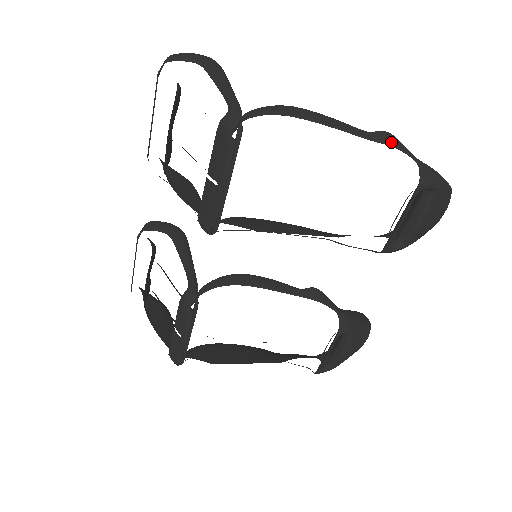
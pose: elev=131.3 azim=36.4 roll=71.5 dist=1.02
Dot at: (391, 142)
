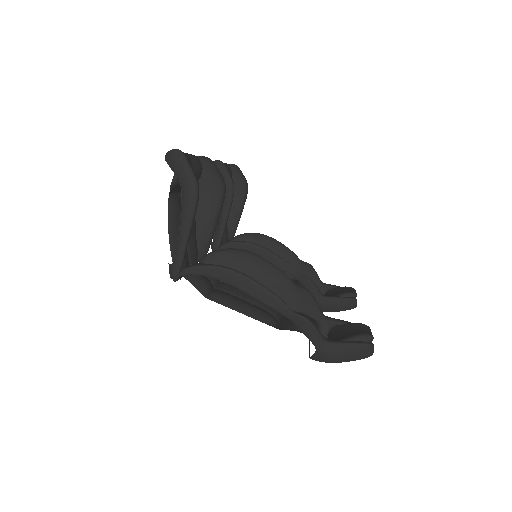
Dot at: (302, 328)
